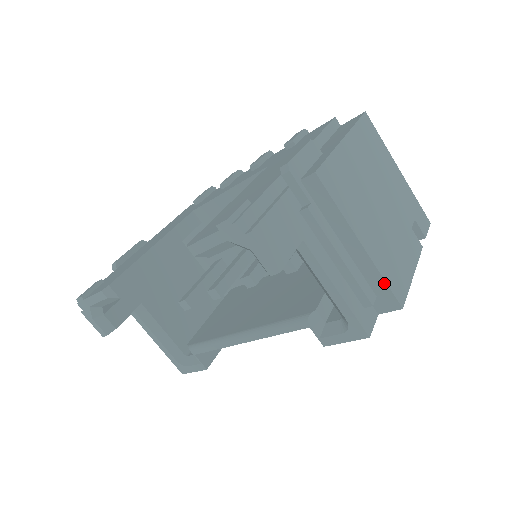
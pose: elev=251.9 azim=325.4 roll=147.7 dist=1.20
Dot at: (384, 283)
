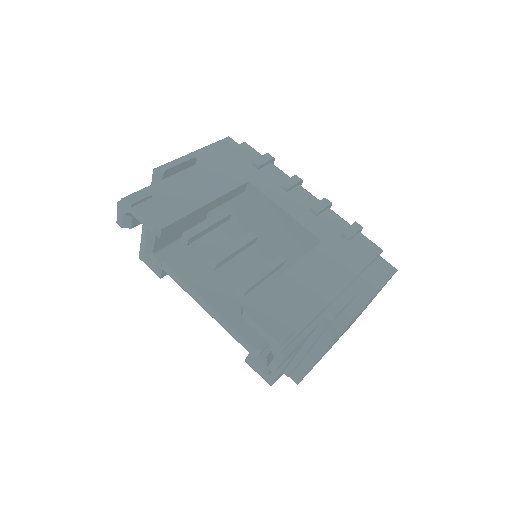
Dot at: (304, 374)
